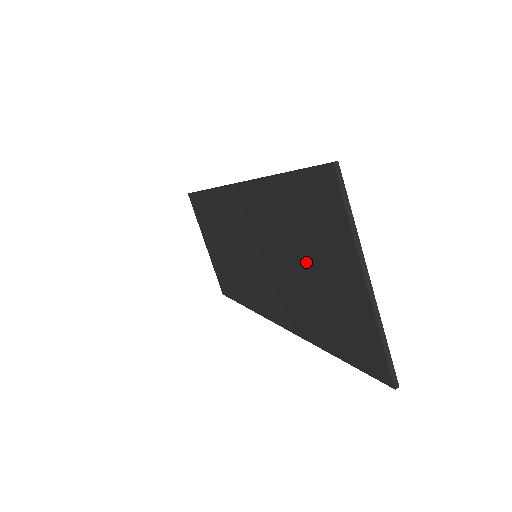
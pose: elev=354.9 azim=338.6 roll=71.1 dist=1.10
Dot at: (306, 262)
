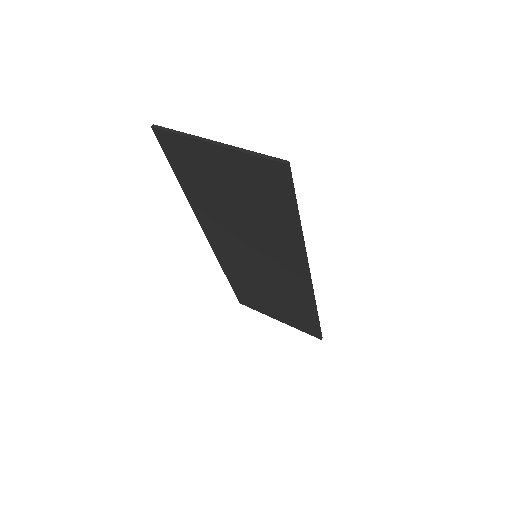
Dot at: (229, 196)
